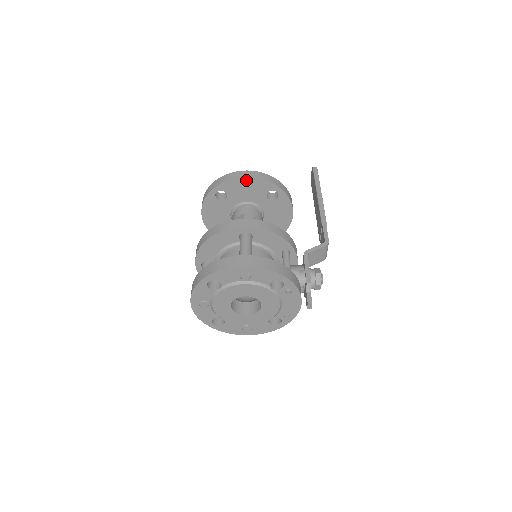
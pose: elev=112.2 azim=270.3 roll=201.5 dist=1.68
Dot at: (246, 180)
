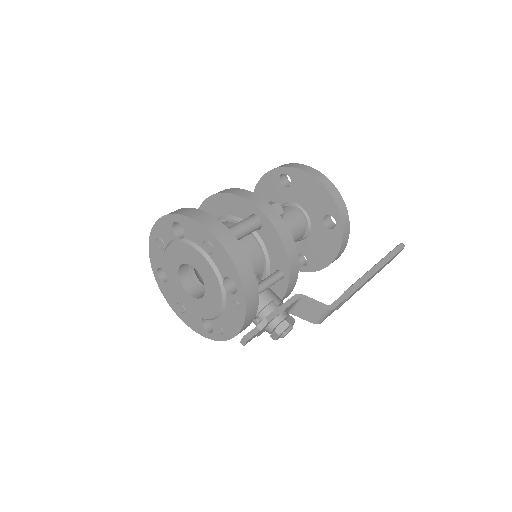
Dot at: (317, 184)
